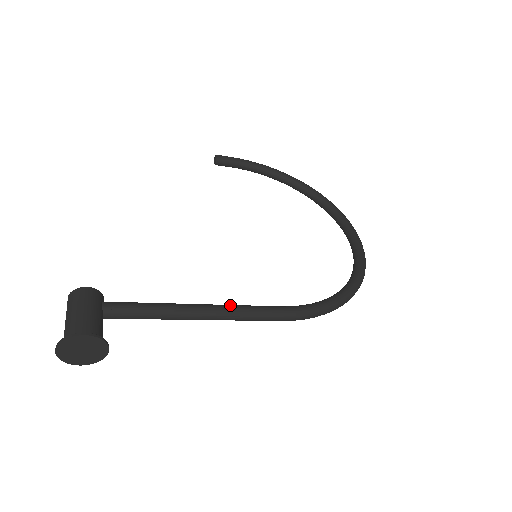
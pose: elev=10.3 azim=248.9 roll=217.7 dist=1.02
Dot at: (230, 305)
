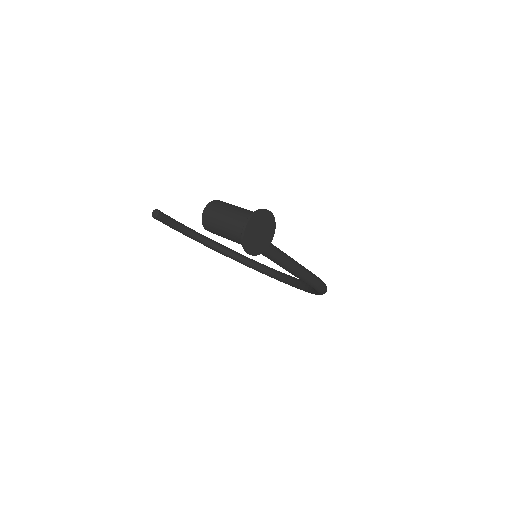
Dot at: occluded
